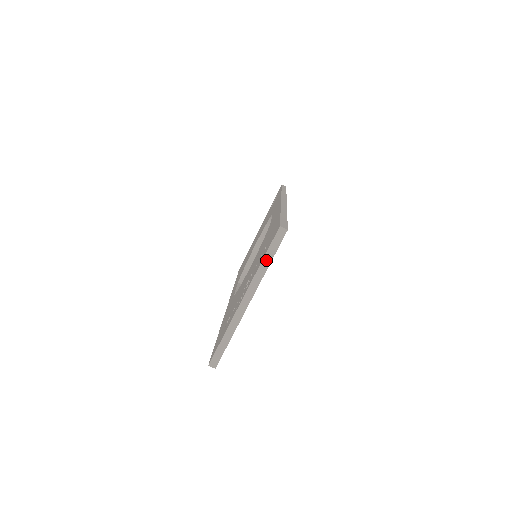
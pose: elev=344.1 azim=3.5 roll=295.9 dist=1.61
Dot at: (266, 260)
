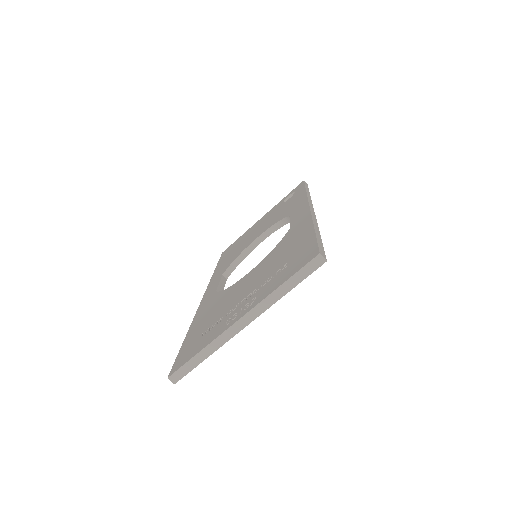
Dot at: (286, 286)
